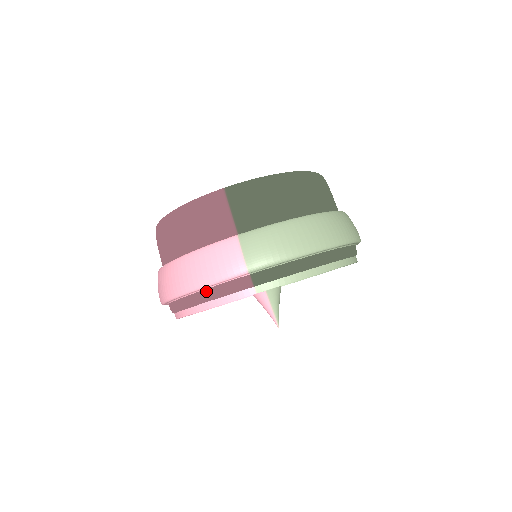
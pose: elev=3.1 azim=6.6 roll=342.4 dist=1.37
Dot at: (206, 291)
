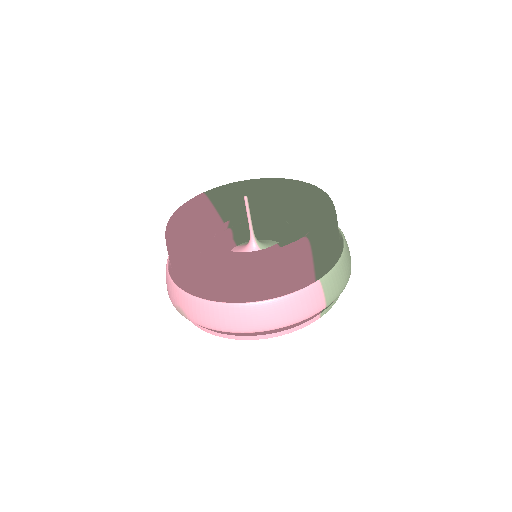
Dot at: occluded
